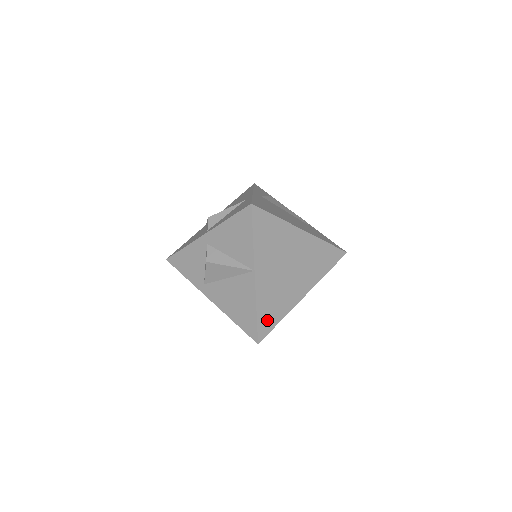
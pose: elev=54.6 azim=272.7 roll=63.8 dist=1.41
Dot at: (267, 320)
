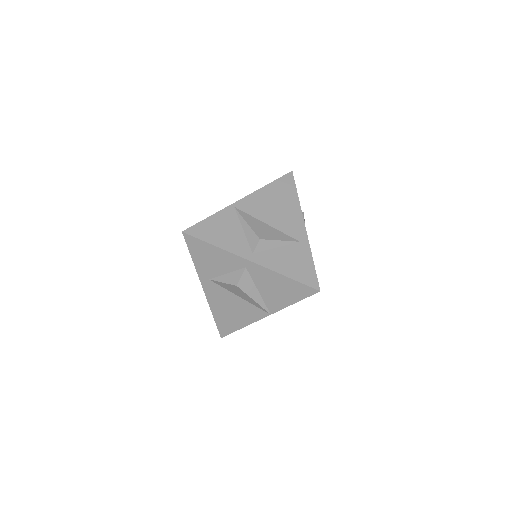
Dot at: occluded
